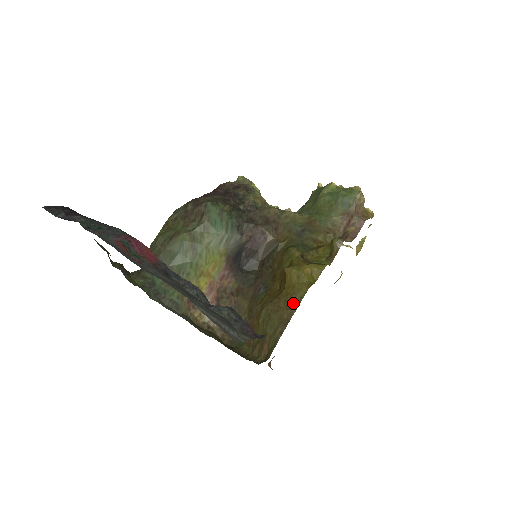
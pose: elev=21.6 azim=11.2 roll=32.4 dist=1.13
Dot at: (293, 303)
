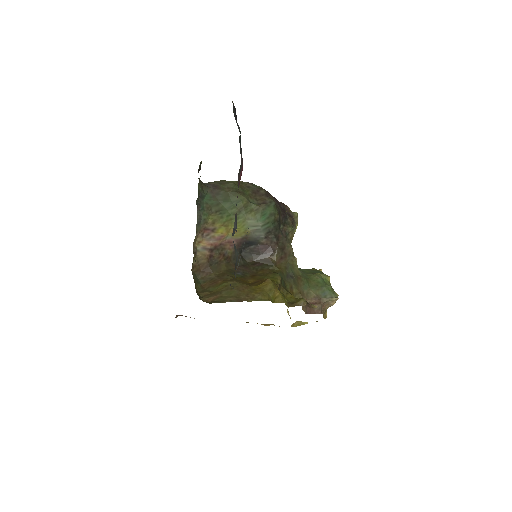
Dot at: (253, 297)
